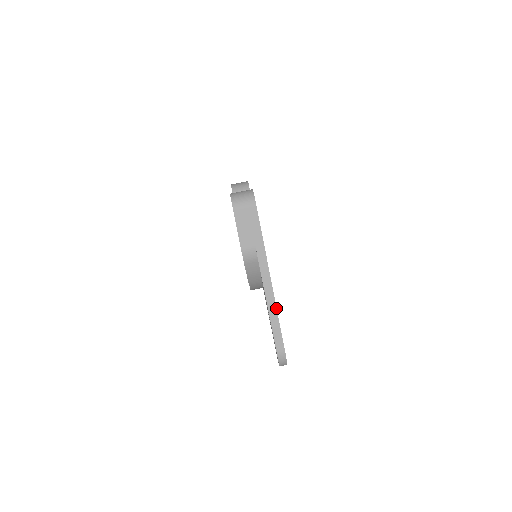
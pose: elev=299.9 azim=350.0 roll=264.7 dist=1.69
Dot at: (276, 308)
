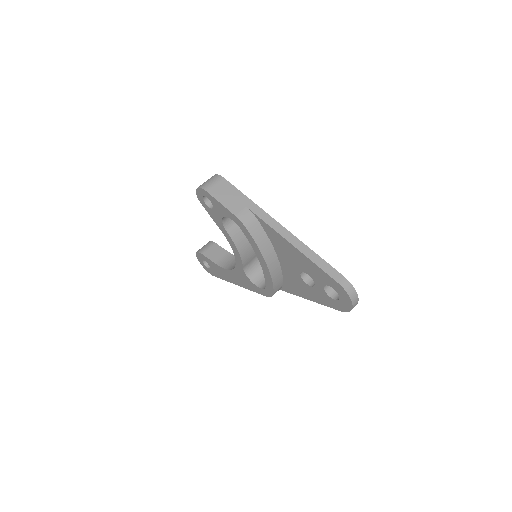
Dot at: (304, 245)
